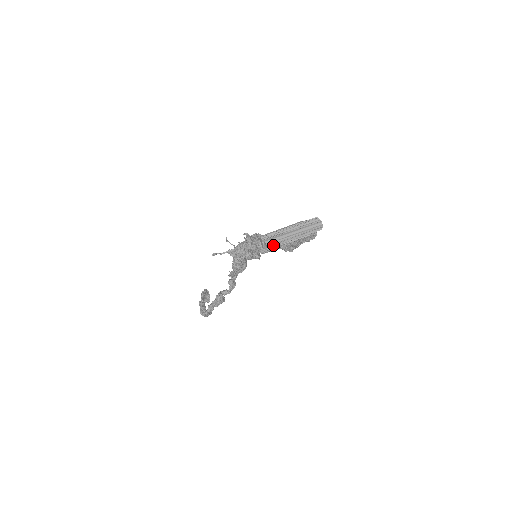
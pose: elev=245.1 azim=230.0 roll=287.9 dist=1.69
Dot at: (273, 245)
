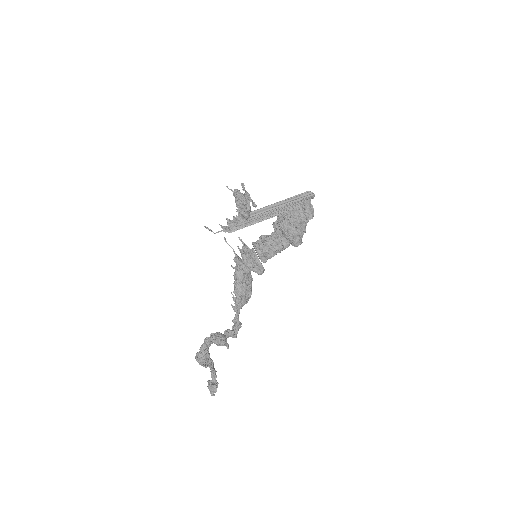
Dot at: (265, 213)
